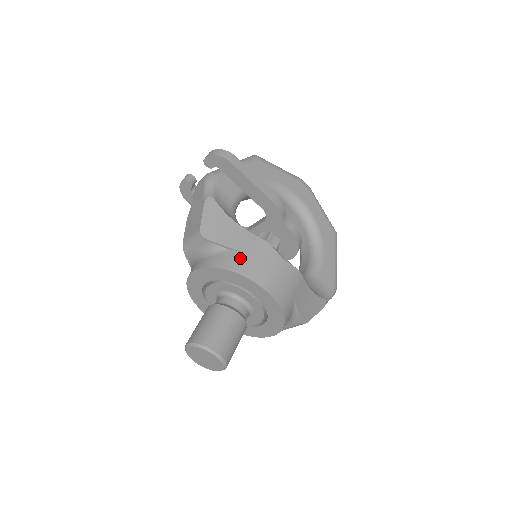
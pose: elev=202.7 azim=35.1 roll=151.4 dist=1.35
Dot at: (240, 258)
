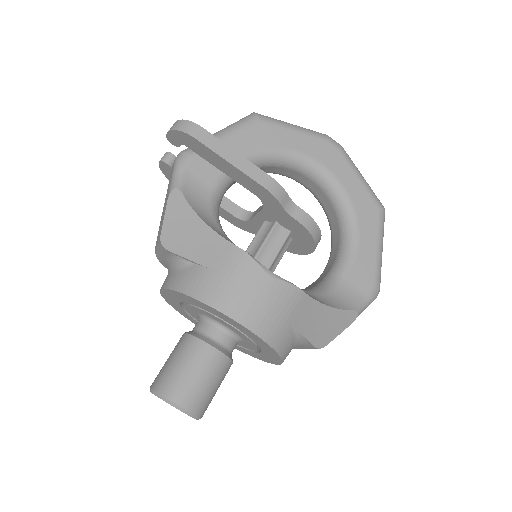
Dot at: (205, 277)
